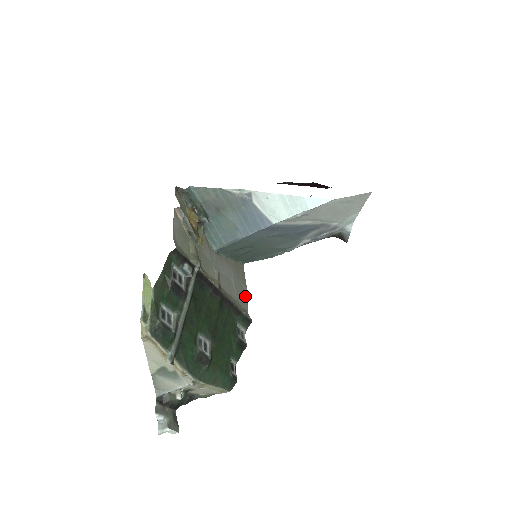
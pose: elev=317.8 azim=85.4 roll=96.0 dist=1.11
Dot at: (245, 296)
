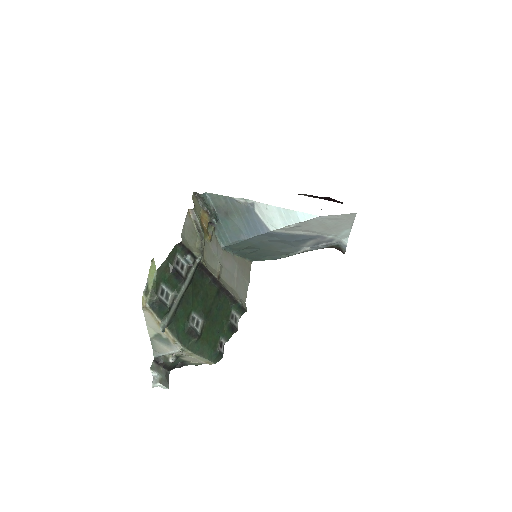
Dot at: (246, 289)
